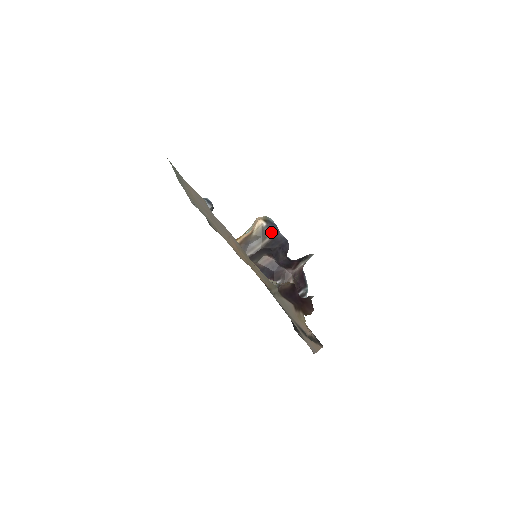
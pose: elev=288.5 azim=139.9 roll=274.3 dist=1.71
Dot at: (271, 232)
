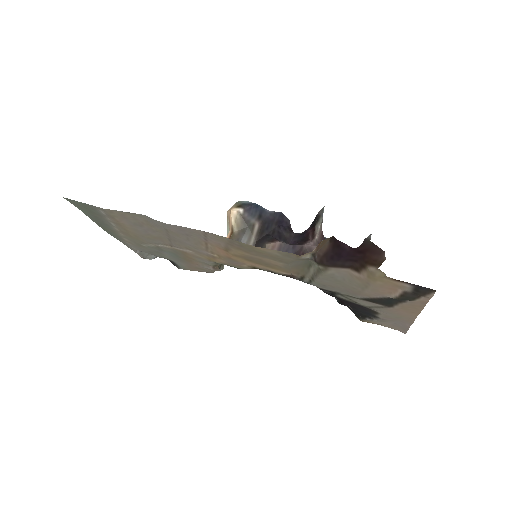
Dot at: (255, 215)
